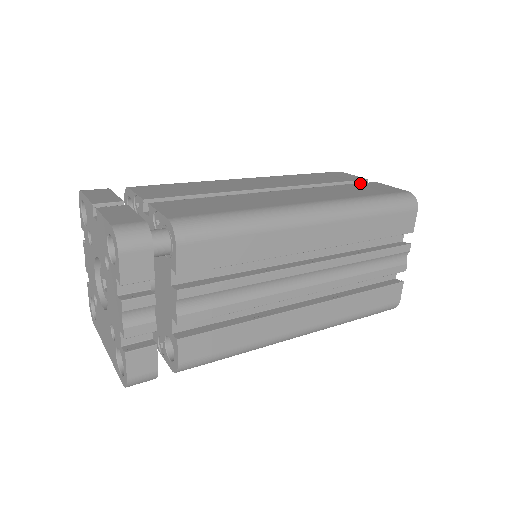
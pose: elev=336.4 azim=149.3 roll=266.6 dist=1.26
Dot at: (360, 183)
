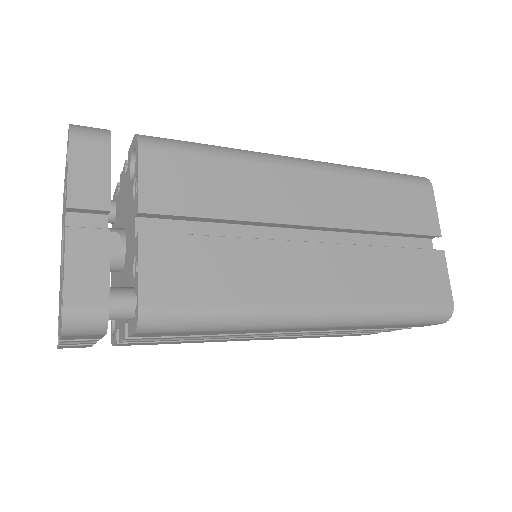
Dot at: (423, 249)
